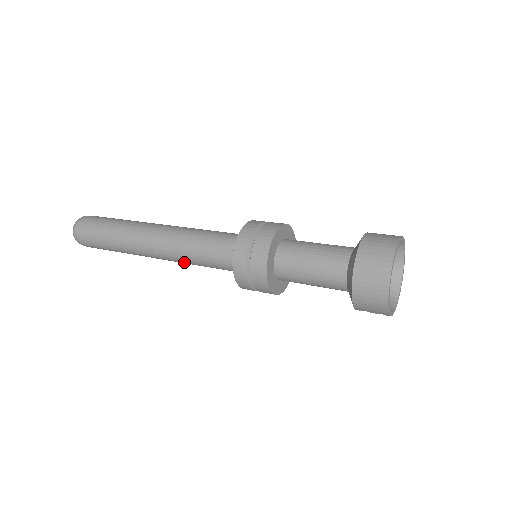
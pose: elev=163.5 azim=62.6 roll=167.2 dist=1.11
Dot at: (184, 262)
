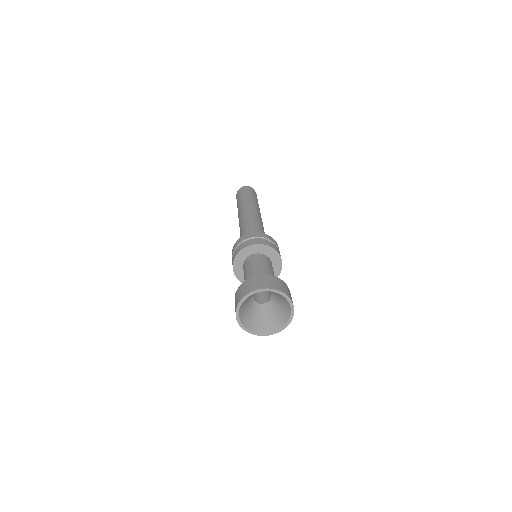
Dot at: occluded
